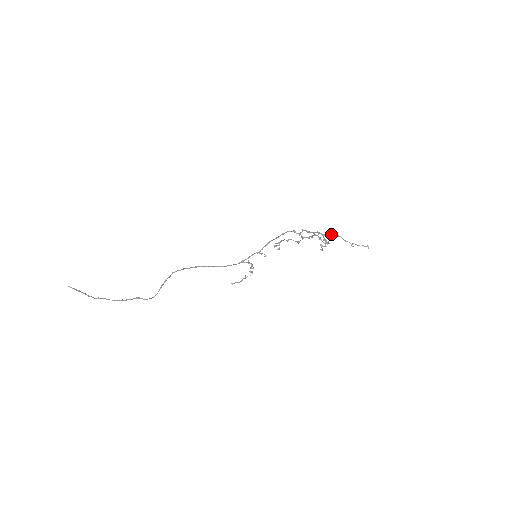
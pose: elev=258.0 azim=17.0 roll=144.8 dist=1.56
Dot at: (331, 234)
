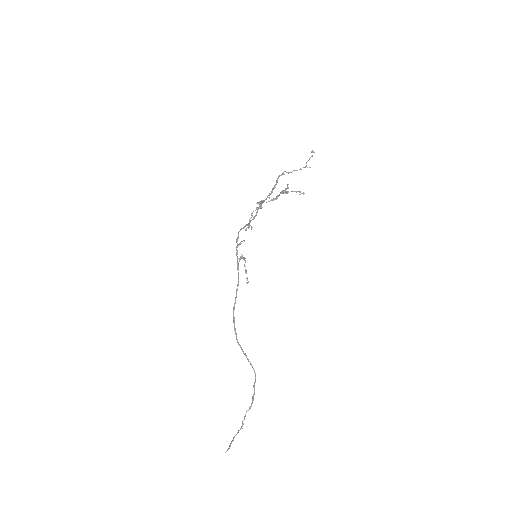
Dot at: occluded
